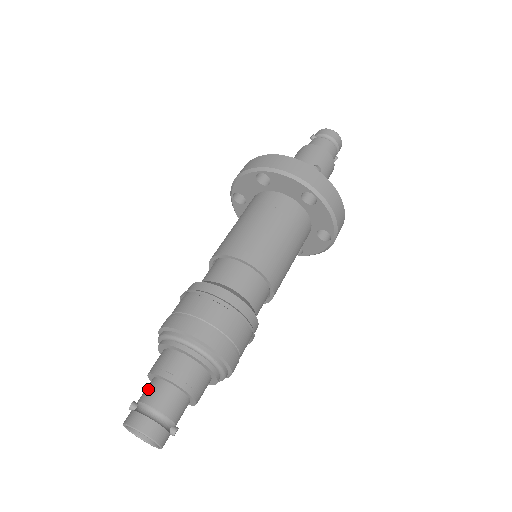
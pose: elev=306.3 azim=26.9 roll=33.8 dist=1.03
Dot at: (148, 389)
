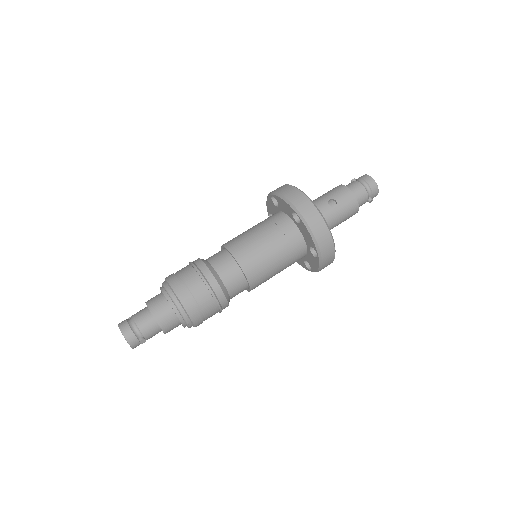
Dot at: (140, 311)
